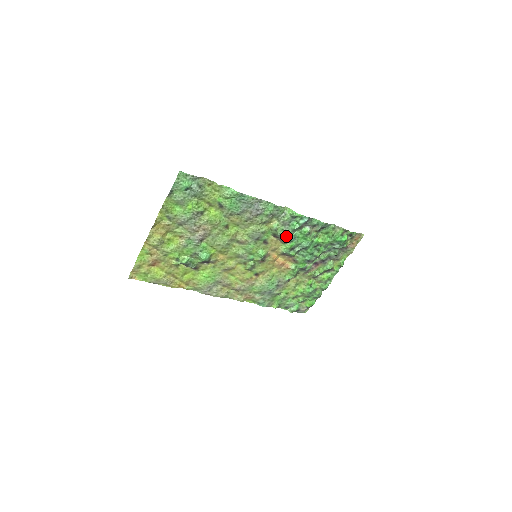
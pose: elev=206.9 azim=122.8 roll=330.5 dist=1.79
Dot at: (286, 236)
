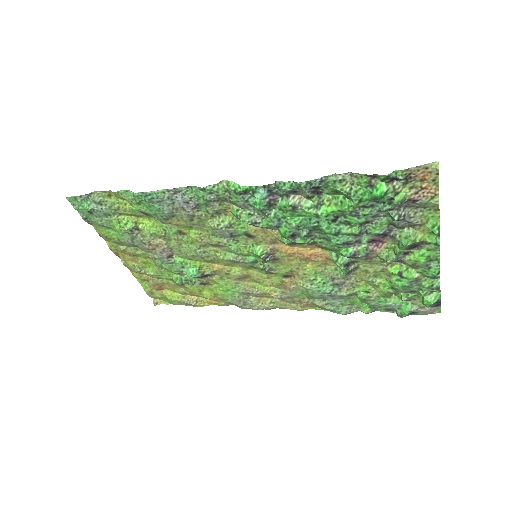
Dot at: (264, 221)
